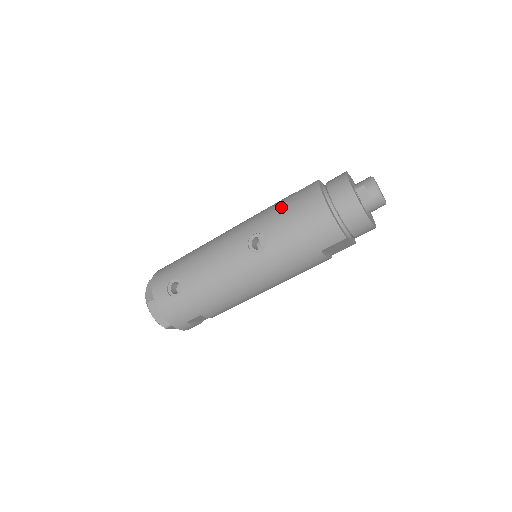
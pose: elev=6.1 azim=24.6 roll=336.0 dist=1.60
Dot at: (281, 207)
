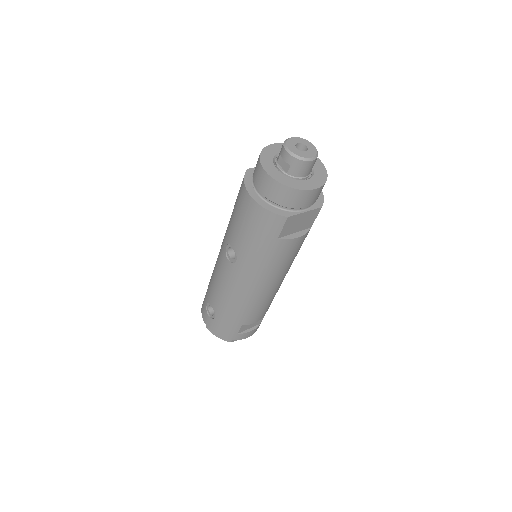
Dot at: (232, 212)
